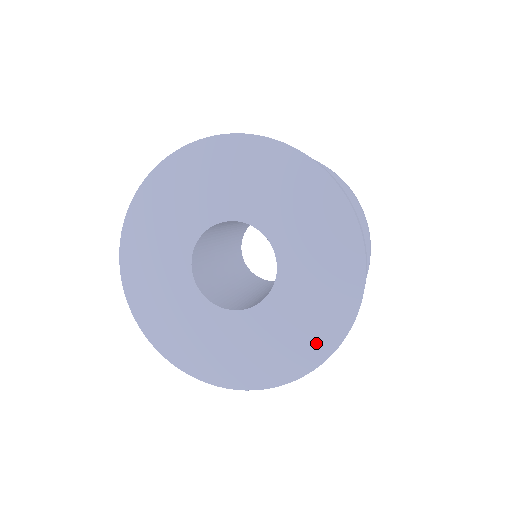
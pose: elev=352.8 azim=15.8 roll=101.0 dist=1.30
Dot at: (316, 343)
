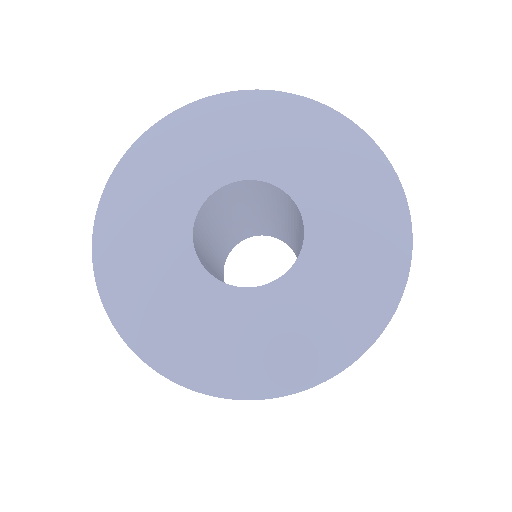
Dot at: (383, 275)
